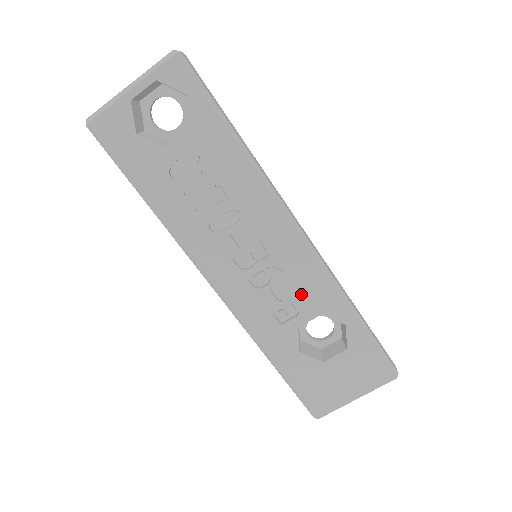
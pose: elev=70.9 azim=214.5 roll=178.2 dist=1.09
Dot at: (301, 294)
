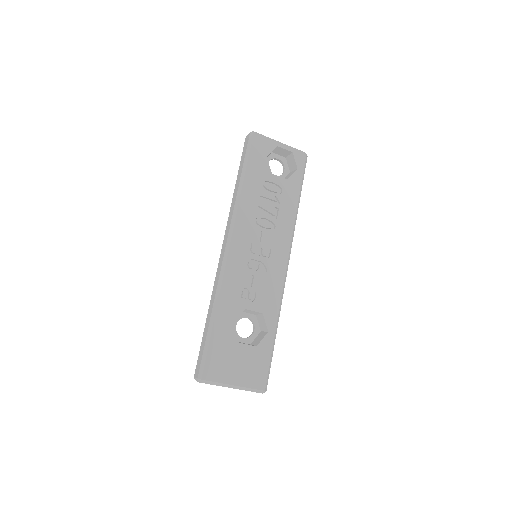
Dot at: (263, 292)
